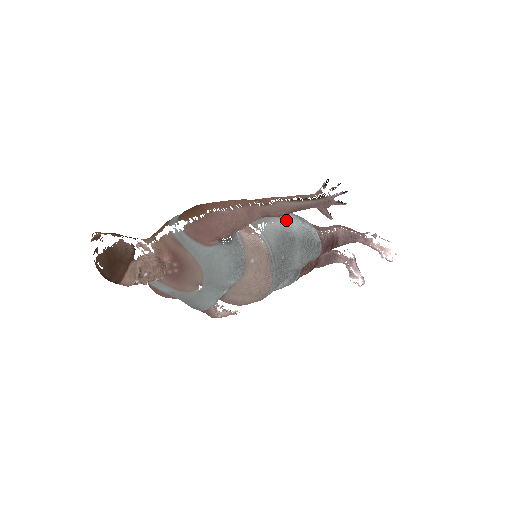
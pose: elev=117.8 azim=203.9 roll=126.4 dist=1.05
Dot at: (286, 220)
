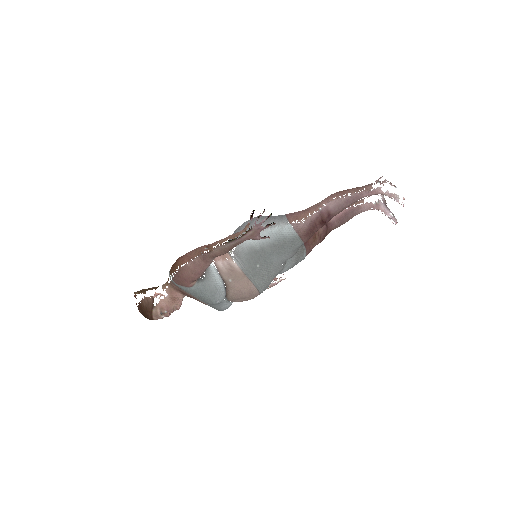
Dot at: occluded
